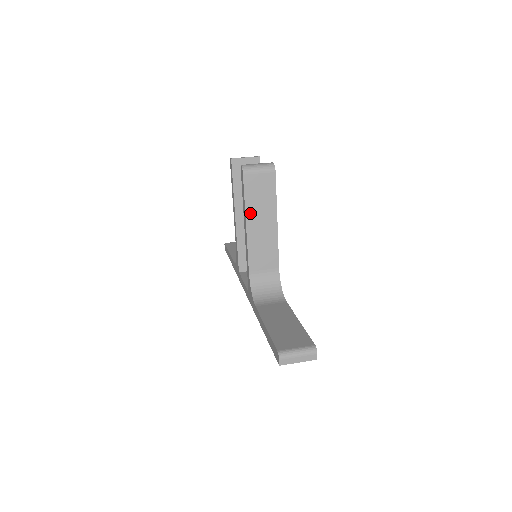
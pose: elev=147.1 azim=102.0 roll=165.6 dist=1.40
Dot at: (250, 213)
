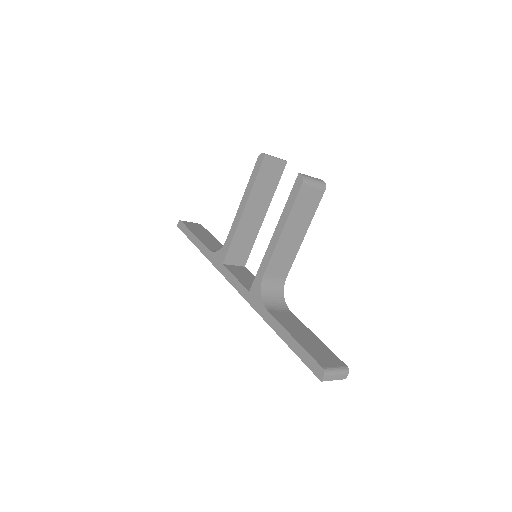
Dot at: (290, 221)
